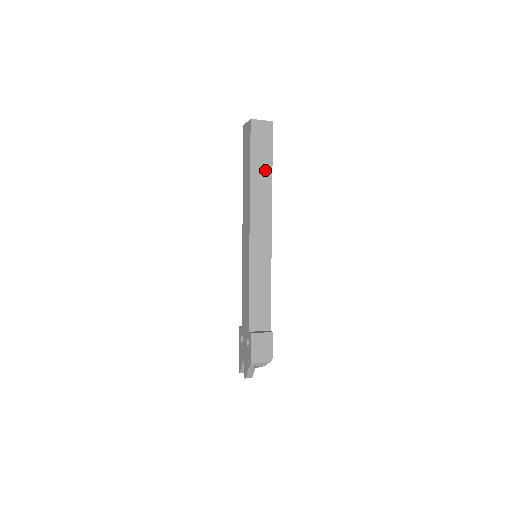
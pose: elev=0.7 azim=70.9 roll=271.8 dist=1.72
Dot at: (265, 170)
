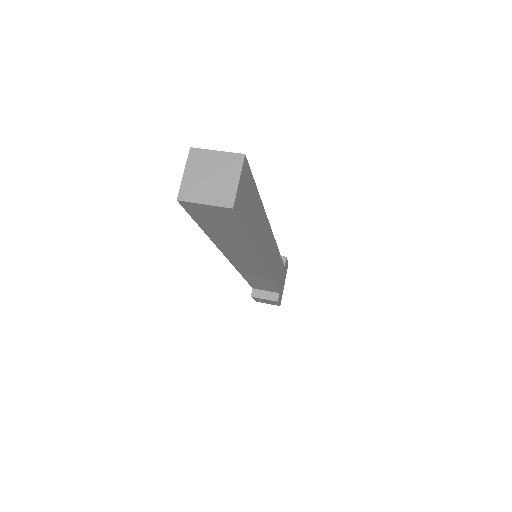
Dot at: (236, 239)
